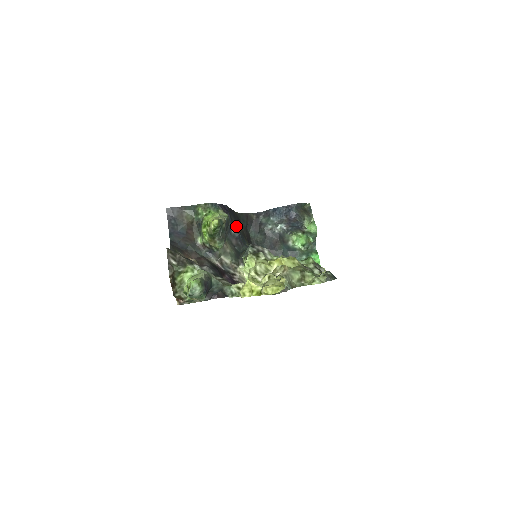
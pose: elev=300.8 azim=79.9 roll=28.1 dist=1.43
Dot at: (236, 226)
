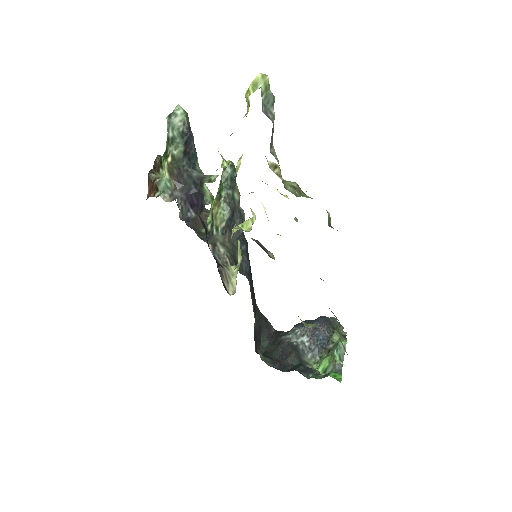
Dot at: (249, 277)
